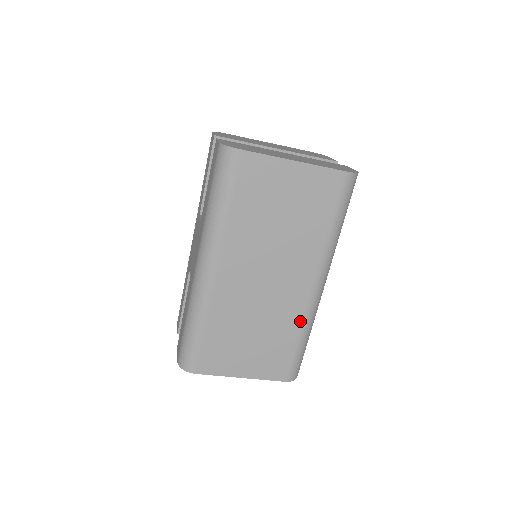
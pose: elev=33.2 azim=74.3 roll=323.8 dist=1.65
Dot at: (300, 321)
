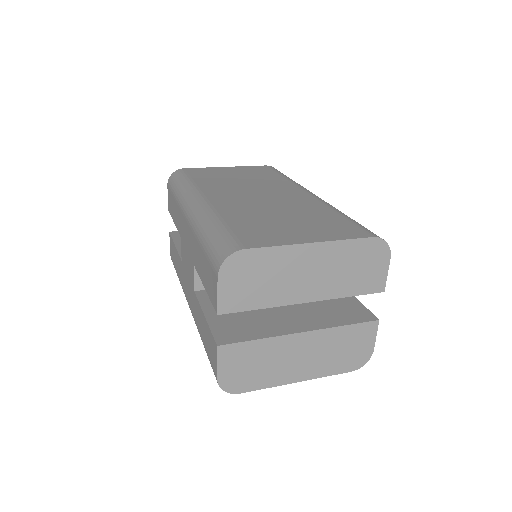
Dot at: occluded
